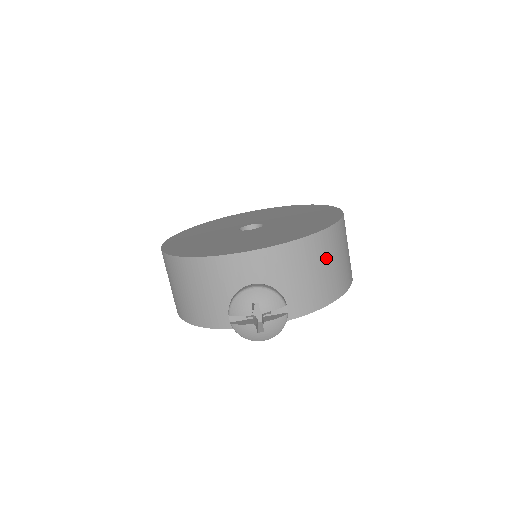
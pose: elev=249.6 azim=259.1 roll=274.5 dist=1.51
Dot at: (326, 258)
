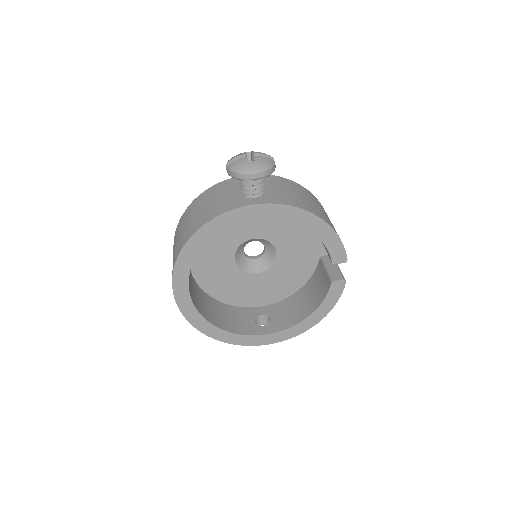
Dot at: (312, 200)
